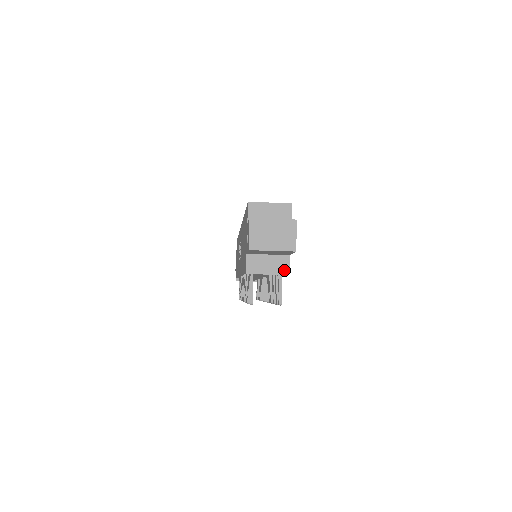
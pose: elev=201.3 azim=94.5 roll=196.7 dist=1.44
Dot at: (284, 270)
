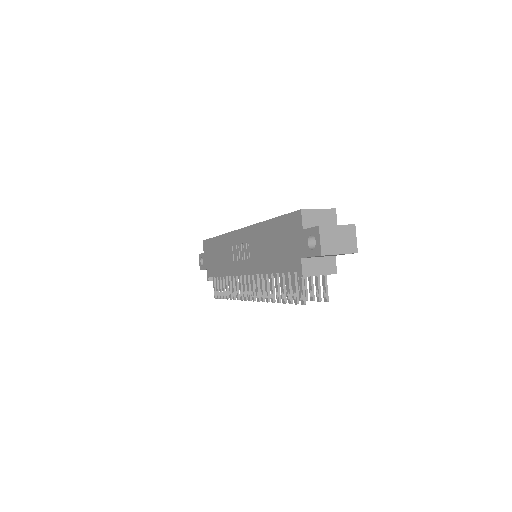
Dot at: (333, 270)
